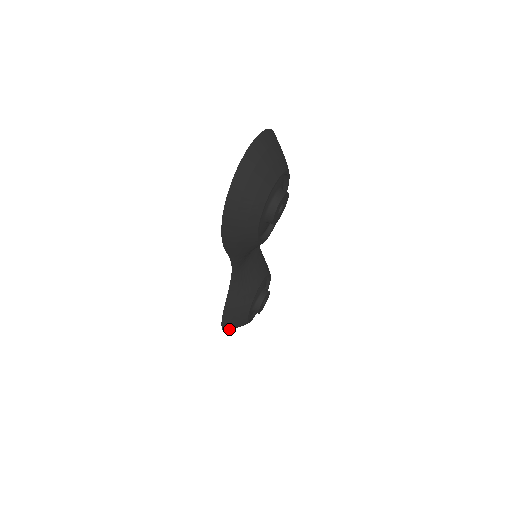
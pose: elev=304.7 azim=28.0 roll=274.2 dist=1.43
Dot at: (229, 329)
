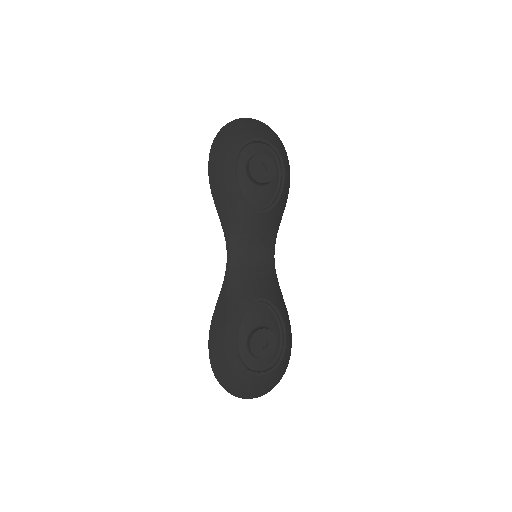
Dot at: (219, 371)
